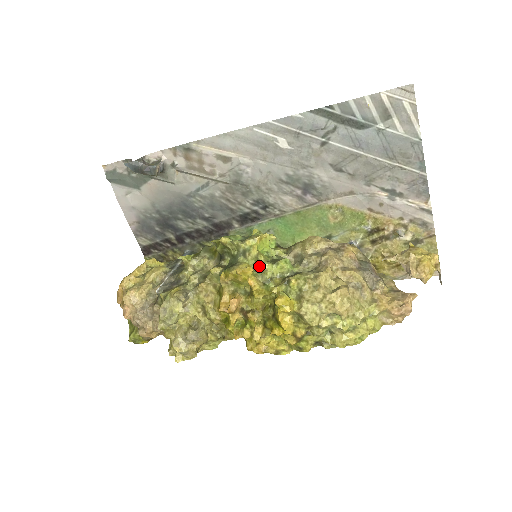
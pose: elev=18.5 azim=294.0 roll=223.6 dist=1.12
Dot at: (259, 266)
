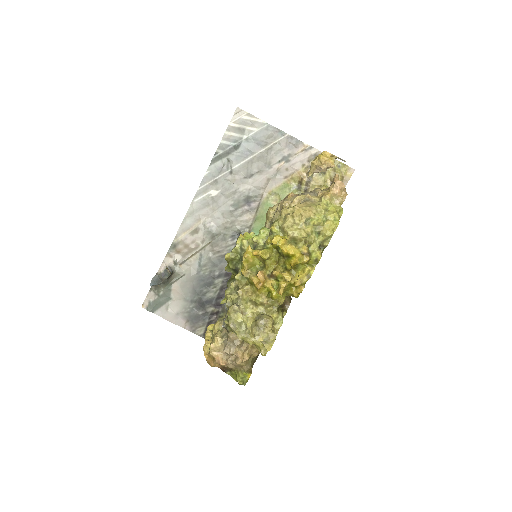
Dot at: (254, 245)
